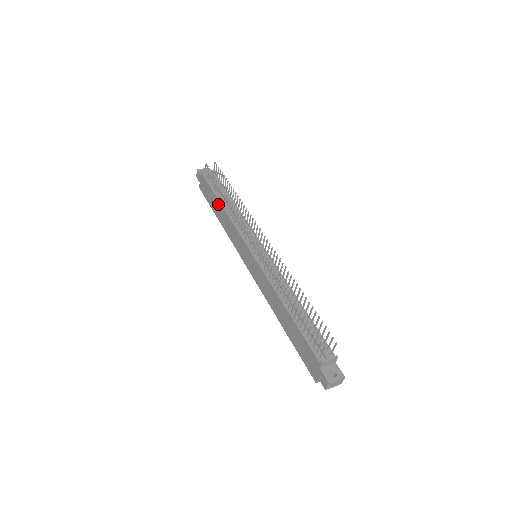
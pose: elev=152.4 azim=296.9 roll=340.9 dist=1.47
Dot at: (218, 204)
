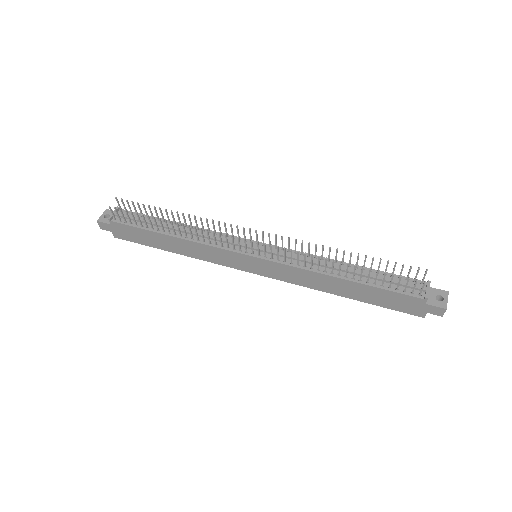
Dot at: (163, 238)
